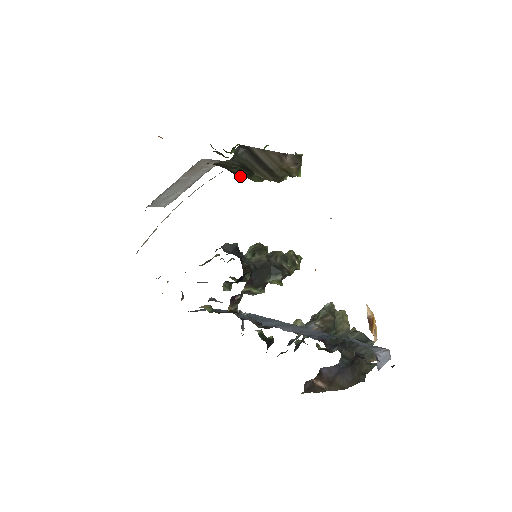
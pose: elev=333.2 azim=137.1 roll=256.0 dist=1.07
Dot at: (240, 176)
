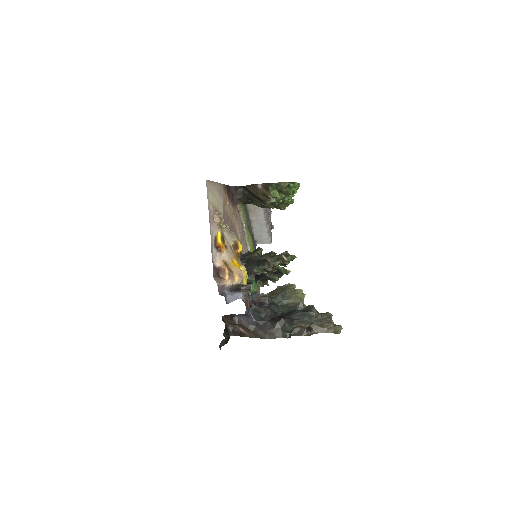
Dot at: (264, 207)
